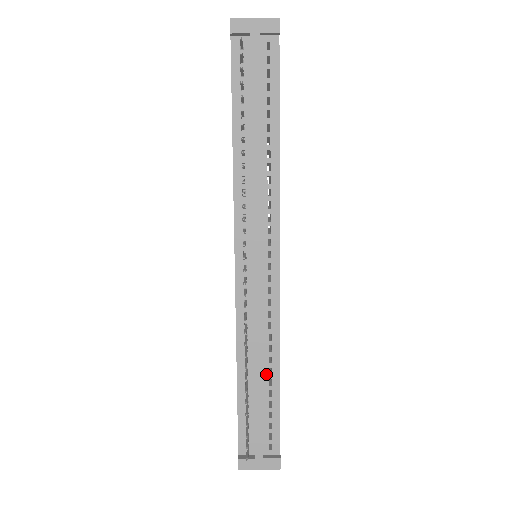
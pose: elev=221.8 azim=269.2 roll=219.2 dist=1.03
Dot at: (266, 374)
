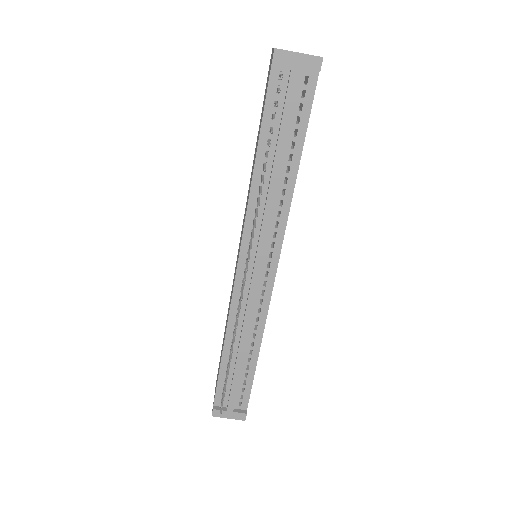
Dot at: (247, 354)
